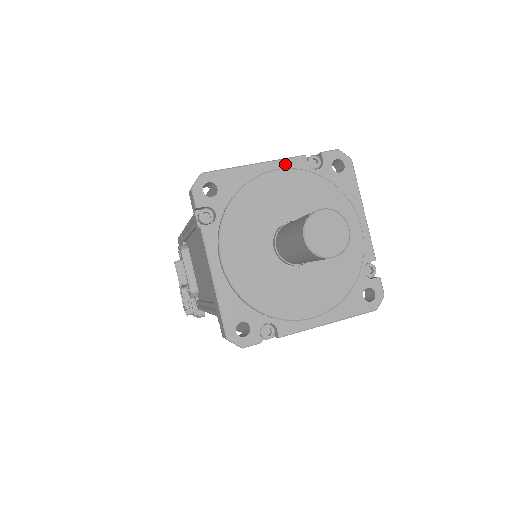
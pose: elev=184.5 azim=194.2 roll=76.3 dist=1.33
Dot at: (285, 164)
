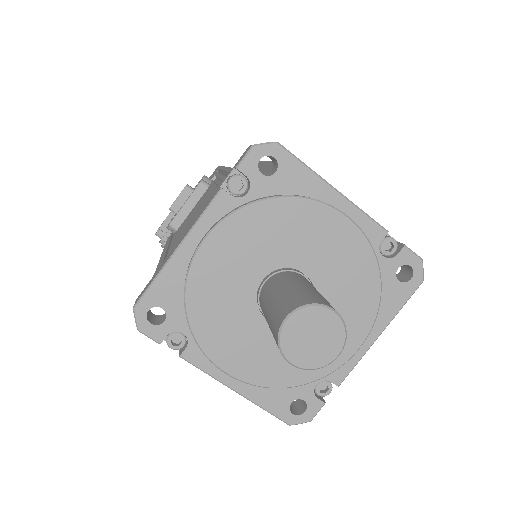
Dot at: (361, 219)
